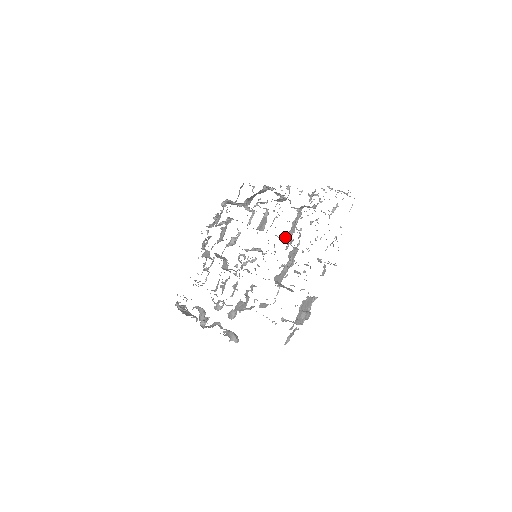
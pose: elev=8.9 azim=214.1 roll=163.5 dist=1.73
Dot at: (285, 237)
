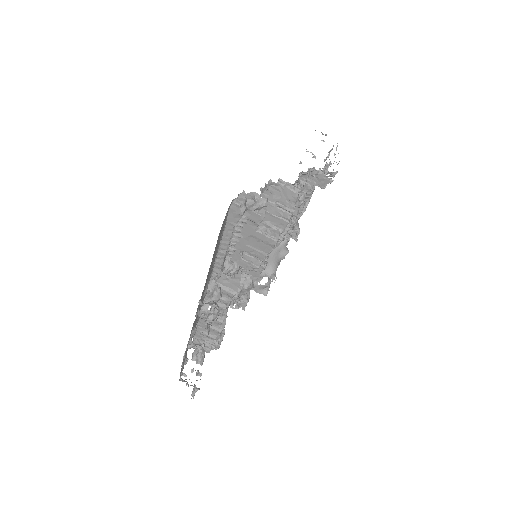
Dot at: occluded
